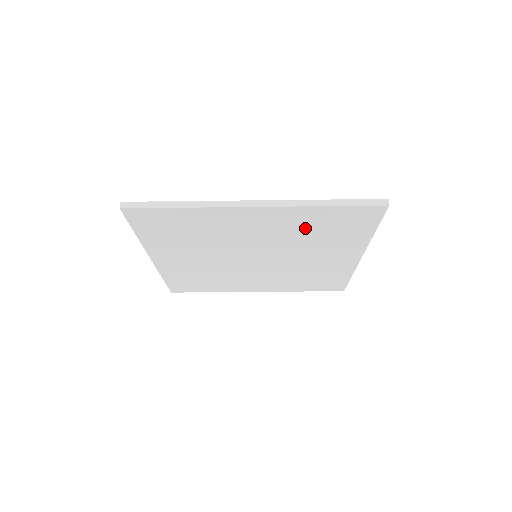
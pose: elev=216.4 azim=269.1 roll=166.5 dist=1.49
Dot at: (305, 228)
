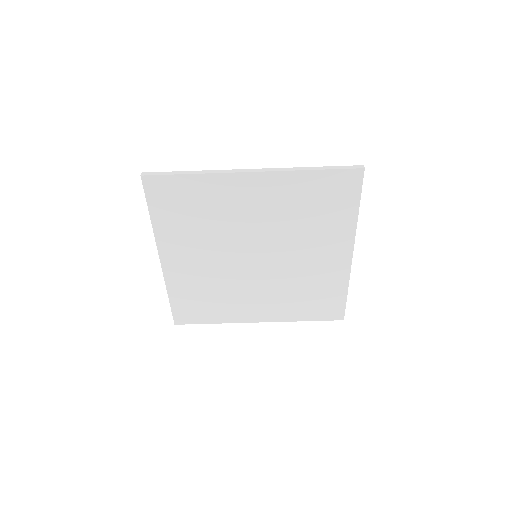
Dot at: (297, 205)
